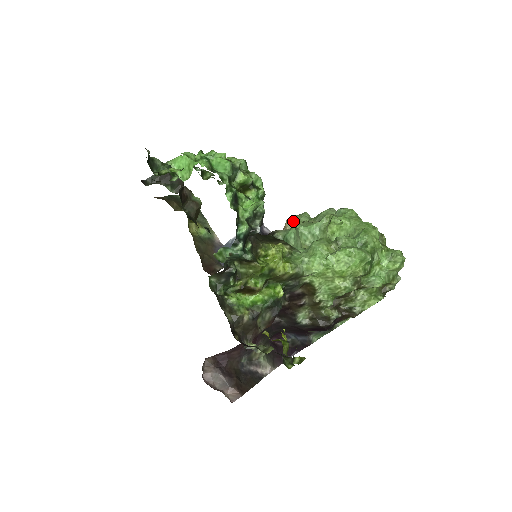
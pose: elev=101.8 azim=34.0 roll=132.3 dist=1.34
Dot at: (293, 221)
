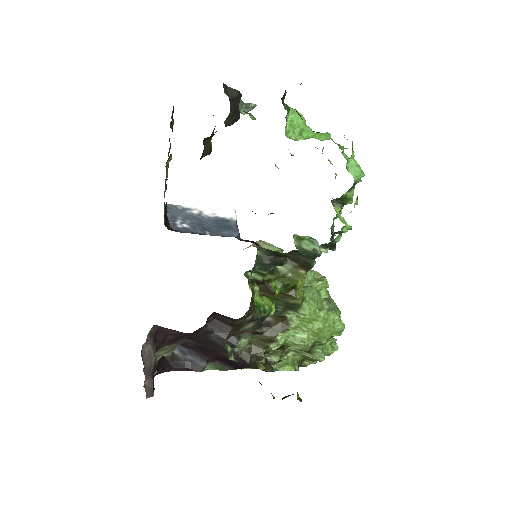
Dot at: (270, 247)
